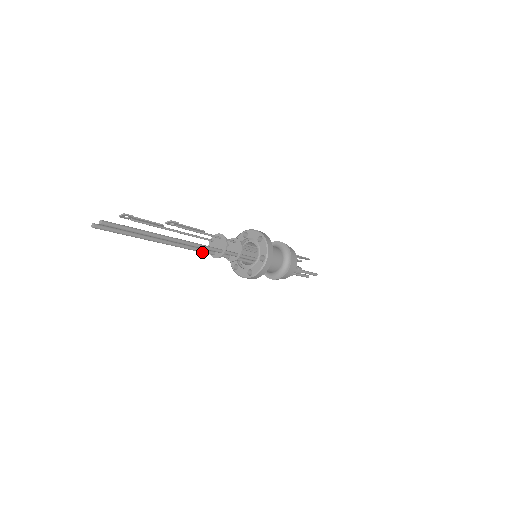
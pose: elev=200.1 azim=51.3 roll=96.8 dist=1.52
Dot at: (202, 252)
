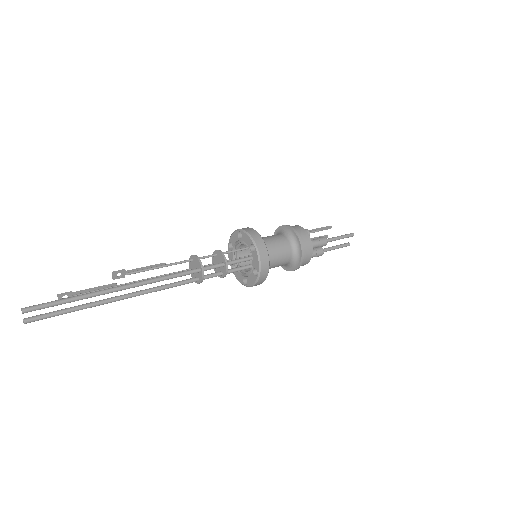
Dot at: (181, 284)
